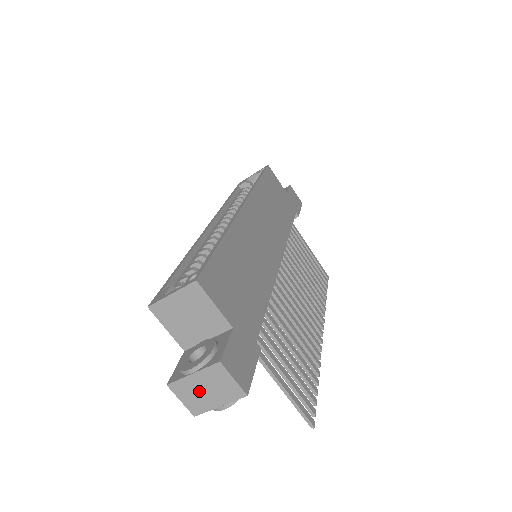
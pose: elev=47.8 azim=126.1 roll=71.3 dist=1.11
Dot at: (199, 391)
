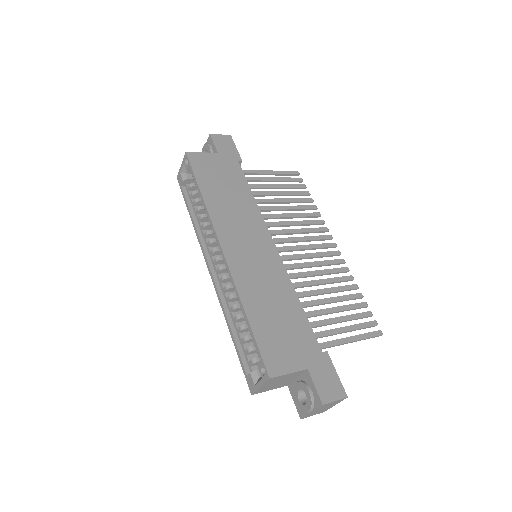
Dot at: (320, 411)
